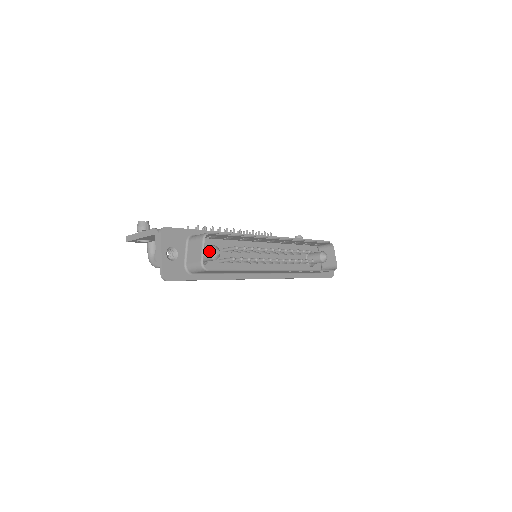
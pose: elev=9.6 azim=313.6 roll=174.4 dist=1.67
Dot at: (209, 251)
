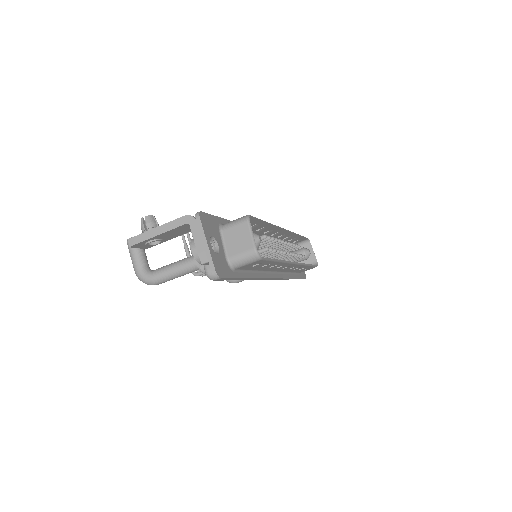
Dot at: occluded
